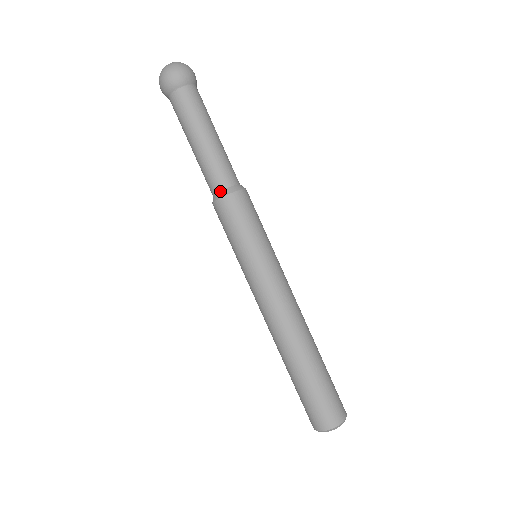
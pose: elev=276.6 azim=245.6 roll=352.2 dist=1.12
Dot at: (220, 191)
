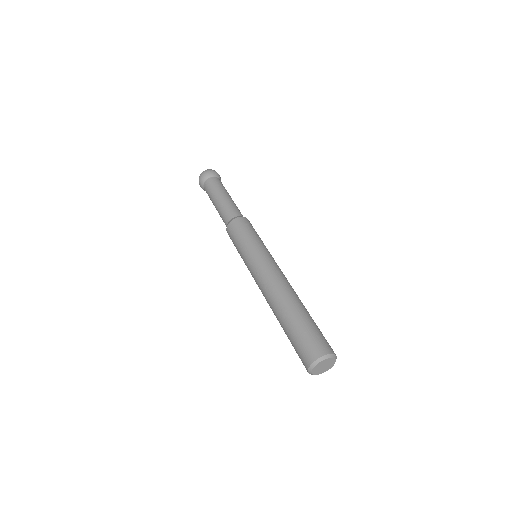
Dot at: (231, 219)
